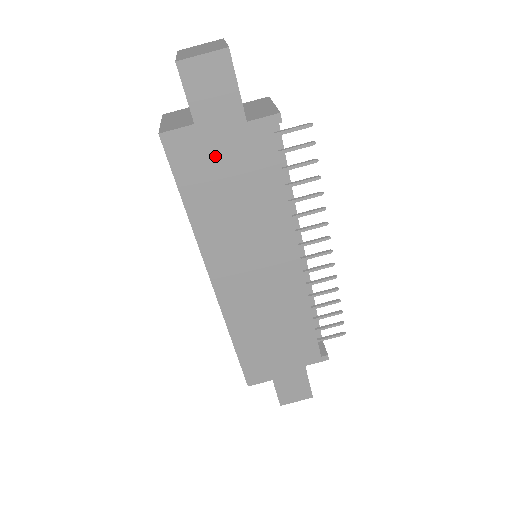
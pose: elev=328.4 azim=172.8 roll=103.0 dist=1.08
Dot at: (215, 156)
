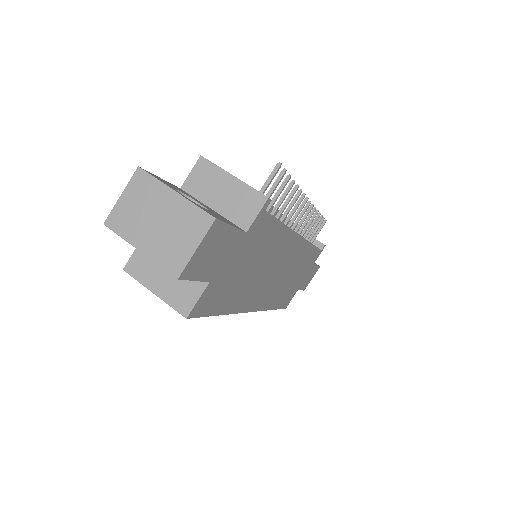
Dot at: (231, 274)
